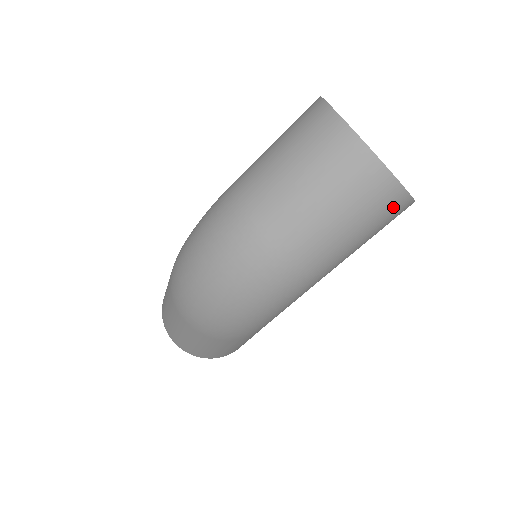
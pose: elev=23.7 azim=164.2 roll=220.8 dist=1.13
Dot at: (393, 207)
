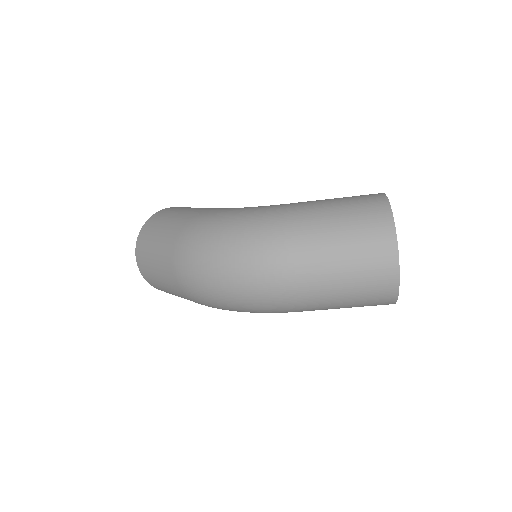
Dot at: (380, 304)
